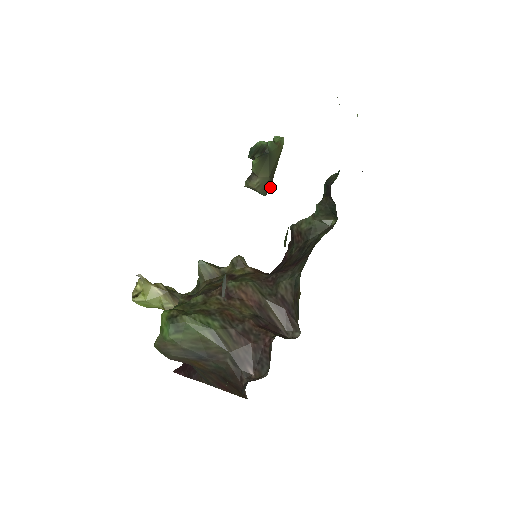
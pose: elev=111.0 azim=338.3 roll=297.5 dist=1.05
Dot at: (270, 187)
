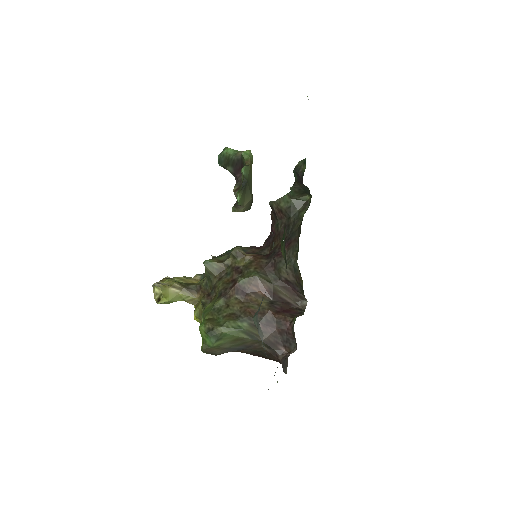
Dot at: (252, 201)
